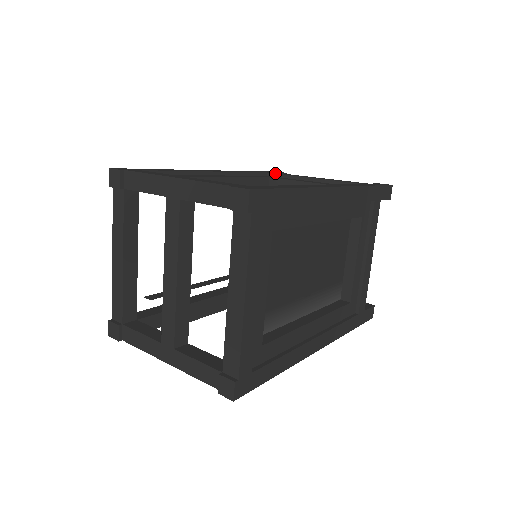
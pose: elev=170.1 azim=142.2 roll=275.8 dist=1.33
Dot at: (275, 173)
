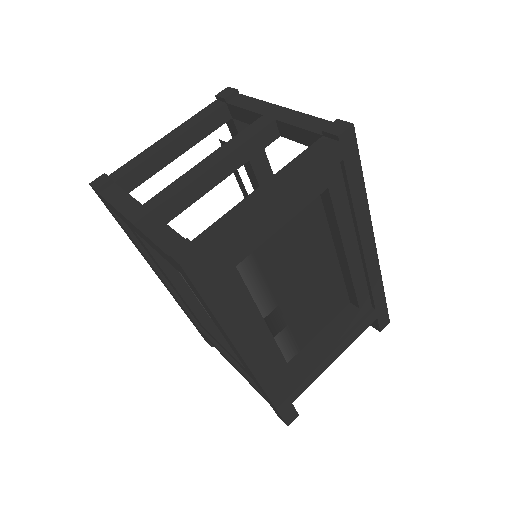
Dot at: occluded
